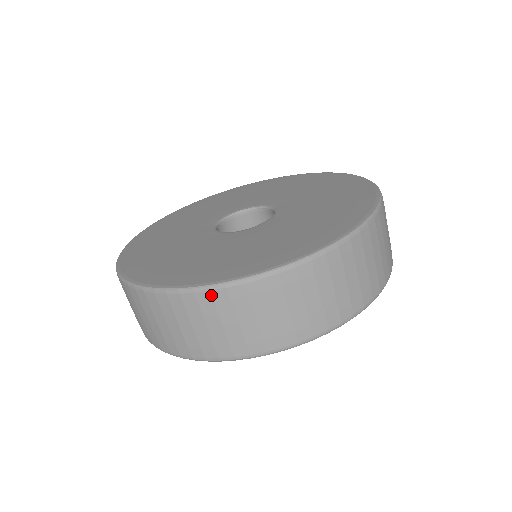
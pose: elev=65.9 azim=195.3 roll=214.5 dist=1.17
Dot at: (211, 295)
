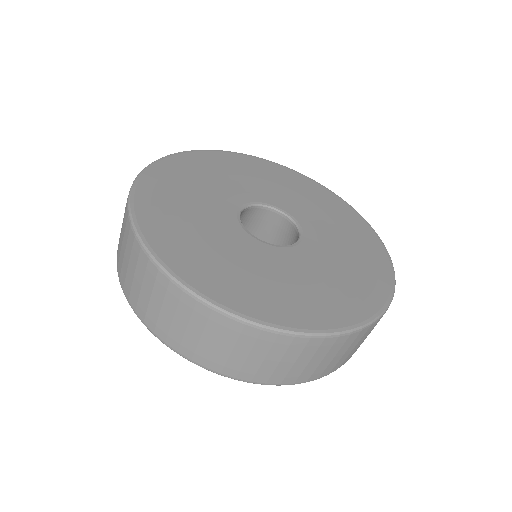
Dot at: (168, 283)
